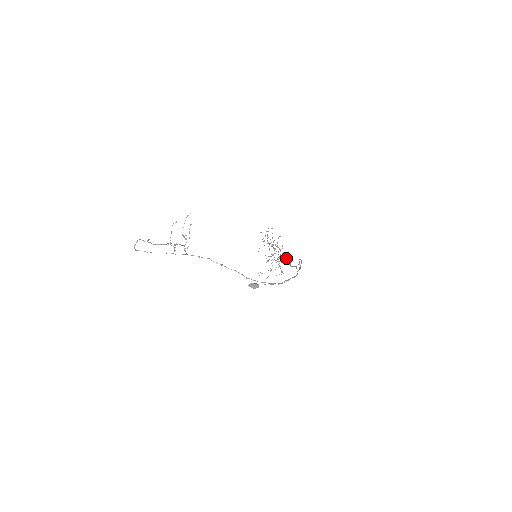
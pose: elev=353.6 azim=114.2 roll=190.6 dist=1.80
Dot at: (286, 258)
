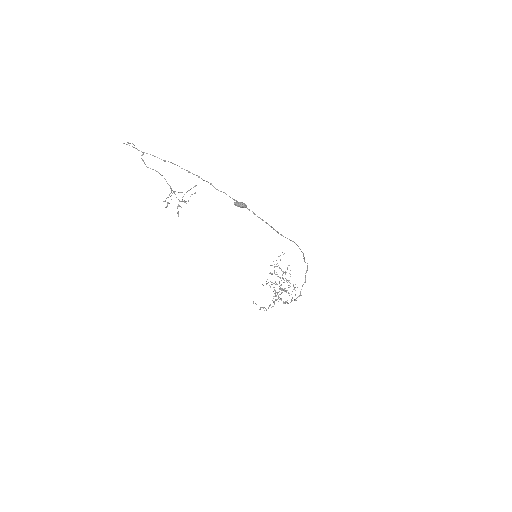
Dot at: occluded
